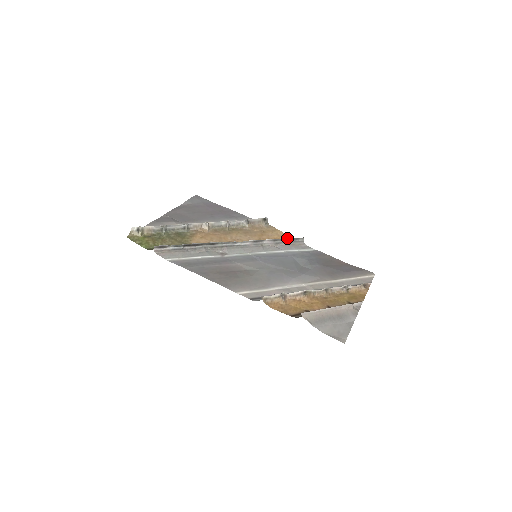
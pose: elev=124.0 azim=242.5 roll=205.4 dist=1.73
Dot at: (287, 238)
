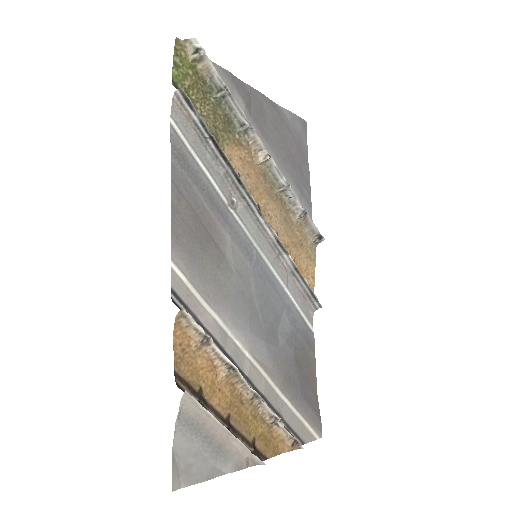
Dot at: occluded
